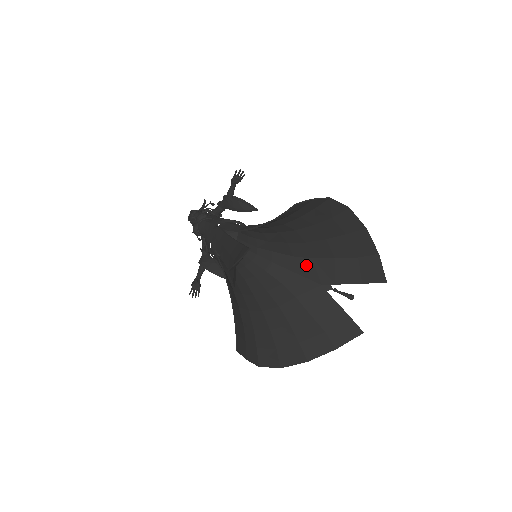
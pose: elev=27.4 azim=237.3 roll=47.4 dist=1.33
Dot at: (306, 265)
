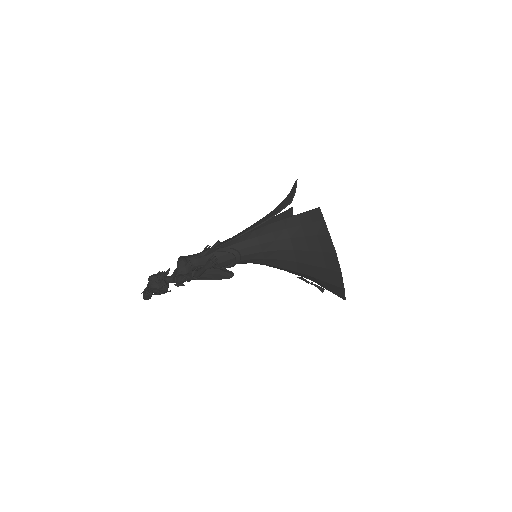
Dot at: occluded
